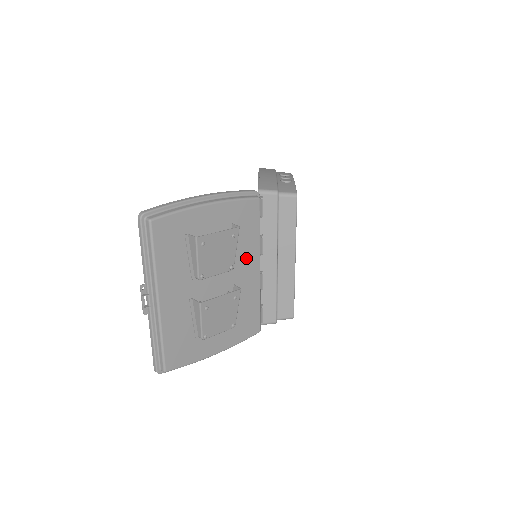
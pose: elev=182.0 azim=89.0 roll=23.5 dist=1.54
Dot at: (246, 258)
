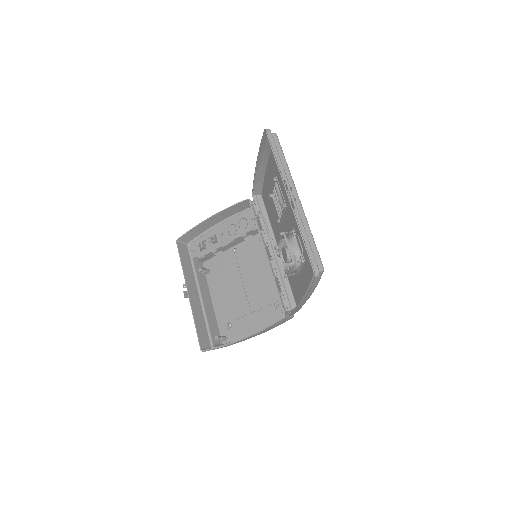
Dot at: occluded
